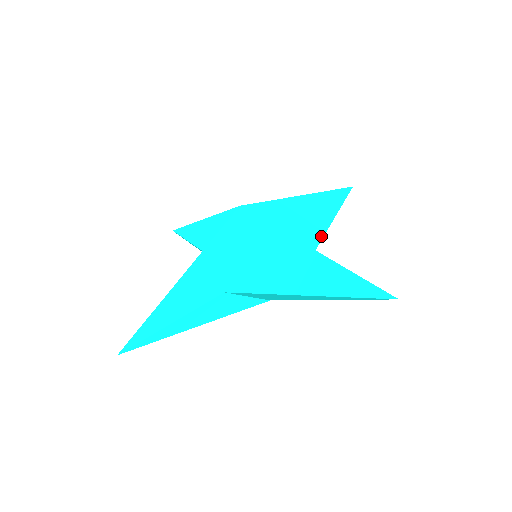
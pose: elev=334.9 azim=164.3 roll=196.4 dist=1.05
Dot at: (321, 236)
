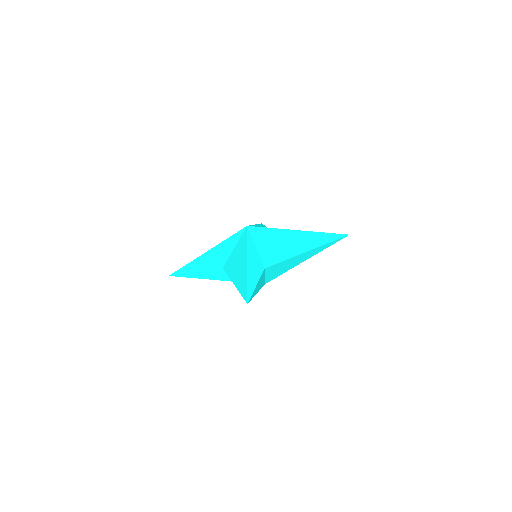
Dot at: occluded
